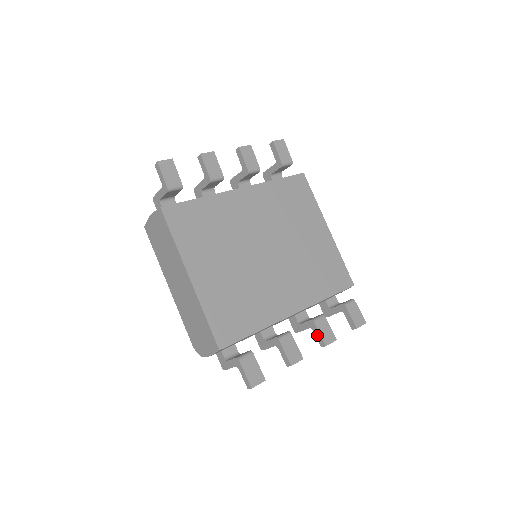
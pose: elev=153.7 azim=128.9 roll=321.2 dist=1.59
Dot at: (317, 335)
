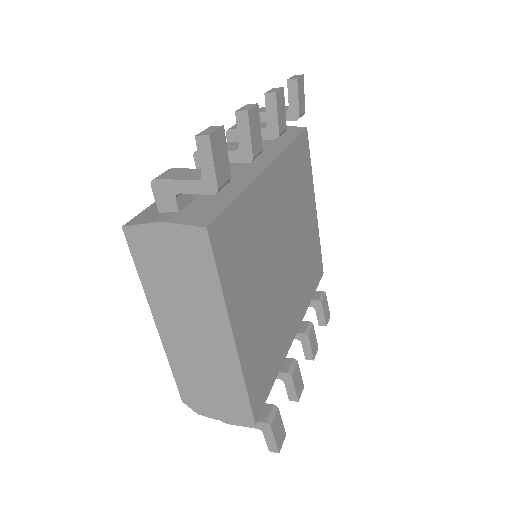
Dot at: (306, 348)
